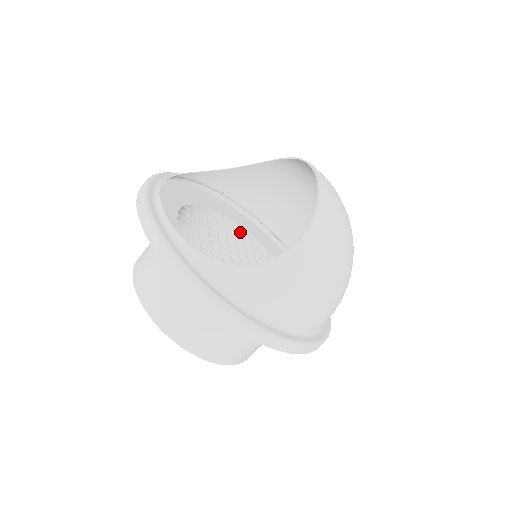
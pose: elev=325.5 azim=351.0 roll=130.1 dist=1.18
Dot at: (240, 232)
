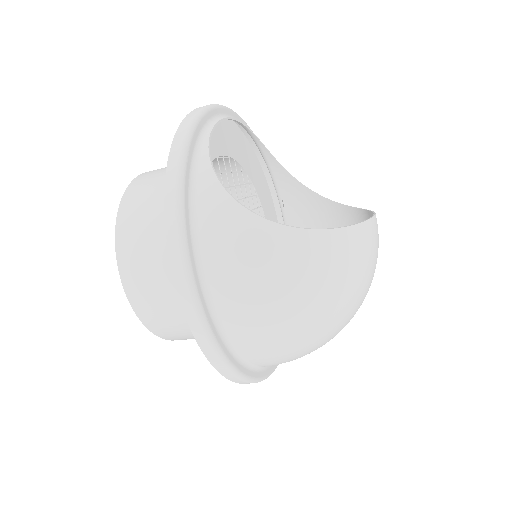
Dot at: occluded
